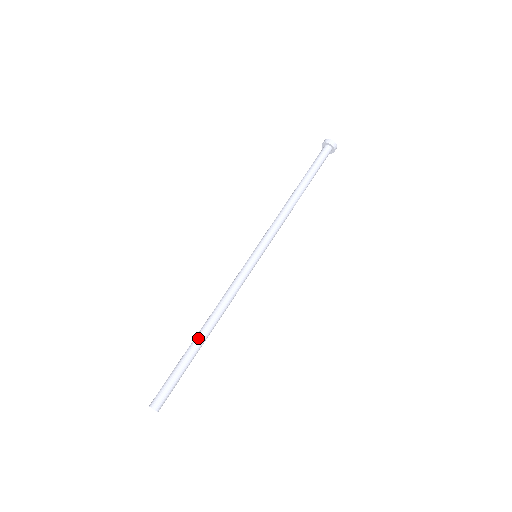
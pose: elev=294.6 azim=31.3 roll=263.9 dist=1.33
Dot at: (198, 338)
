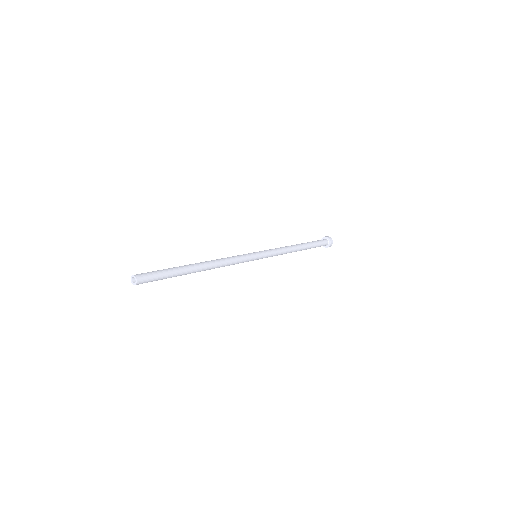
Dot at: occluded
